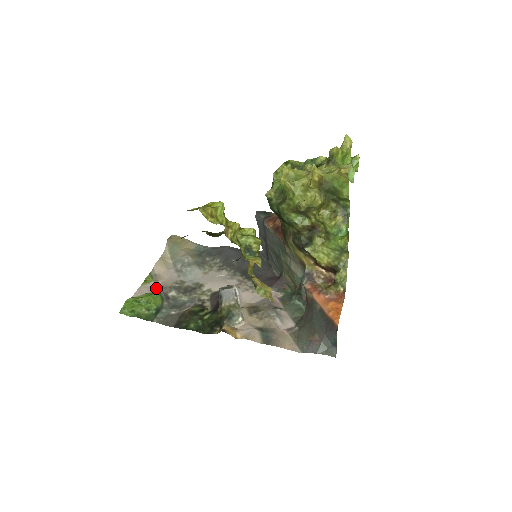
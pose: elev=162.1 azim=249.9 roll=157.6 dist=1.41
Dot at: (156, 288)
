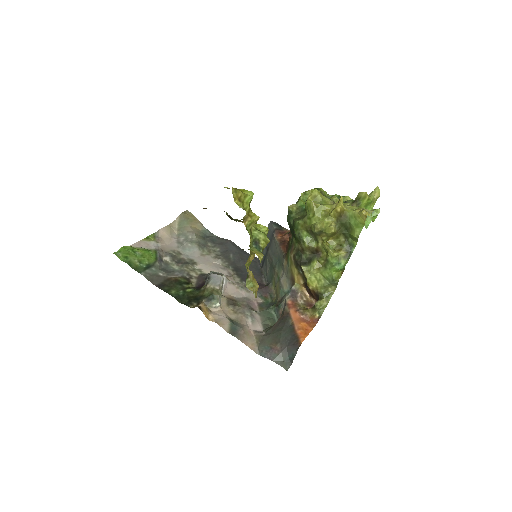
Dot at: (154, 248)
